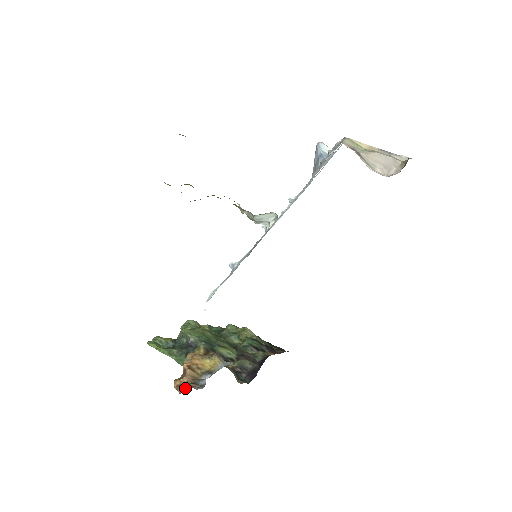
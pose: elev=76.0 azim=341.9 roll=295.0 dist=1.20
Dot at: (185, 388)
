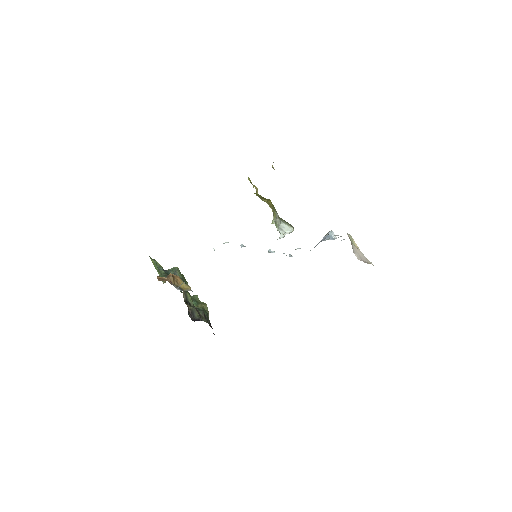
Dot at: (165, 280)
